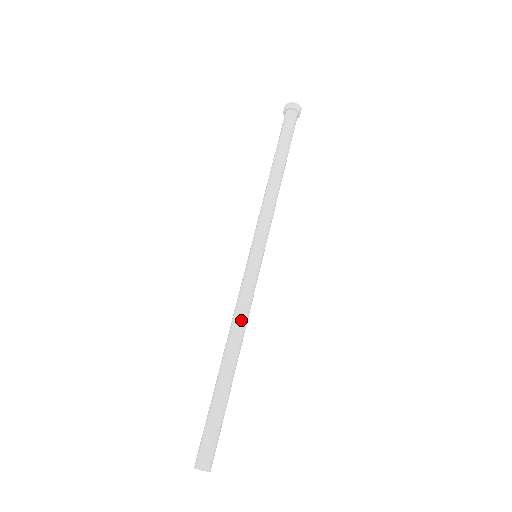
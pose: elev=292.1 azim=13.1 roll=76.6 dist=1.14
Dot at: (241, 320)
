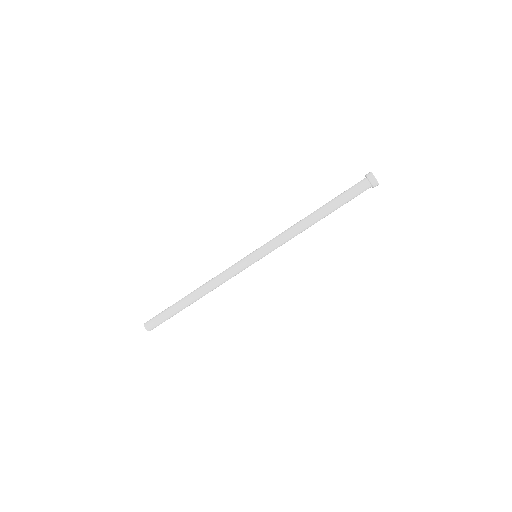
Dot at: (215, 283)
